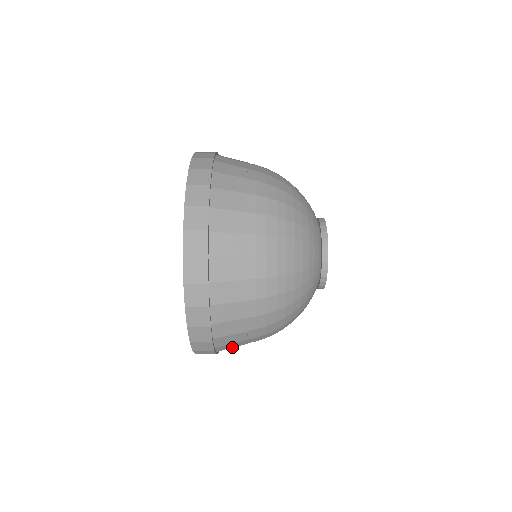
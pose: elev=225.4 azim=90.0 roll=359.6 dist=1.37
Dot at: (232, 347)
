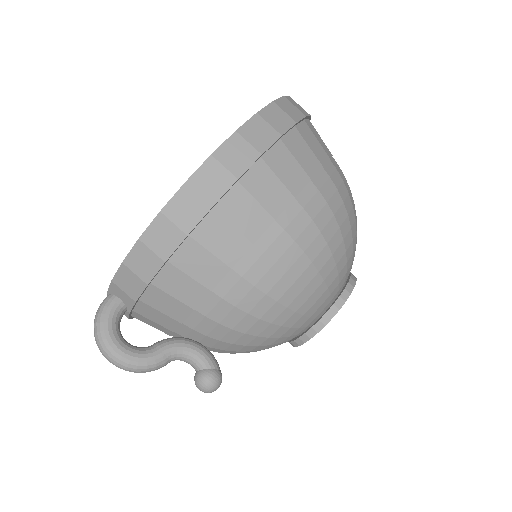
Dot at: (235, 224)
